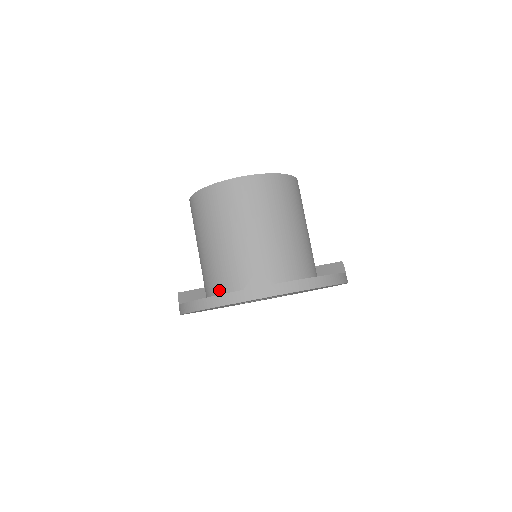
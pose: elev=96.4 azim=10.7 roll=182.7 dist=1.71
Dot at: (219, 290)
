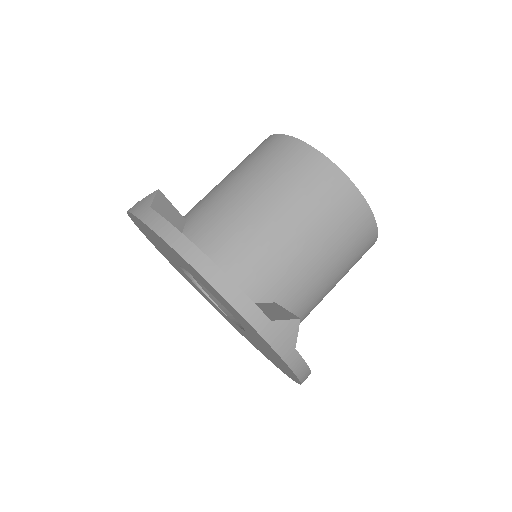
Dot at: occluded
